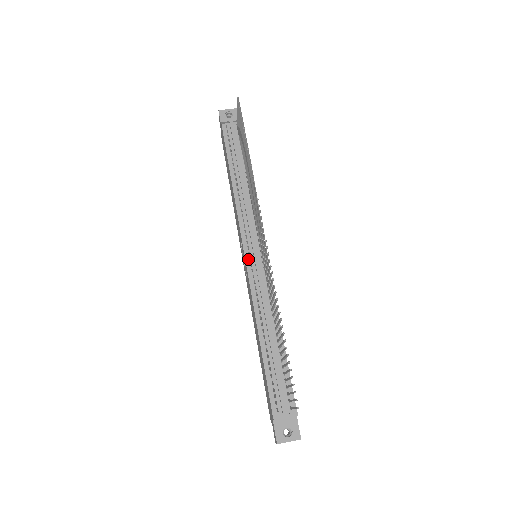
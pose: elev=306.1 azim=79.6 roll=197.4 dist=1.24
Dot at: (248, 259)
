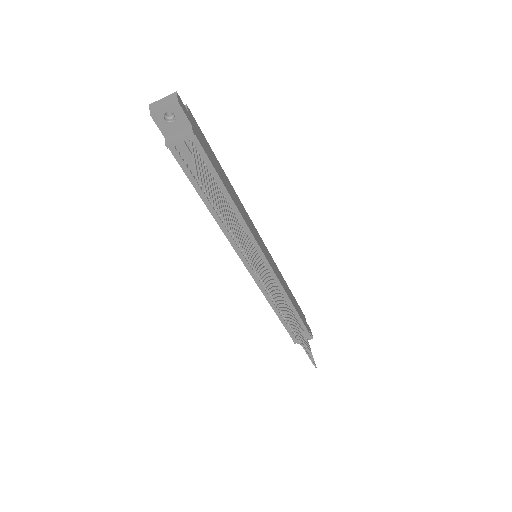
Dot at: (251, 271)
